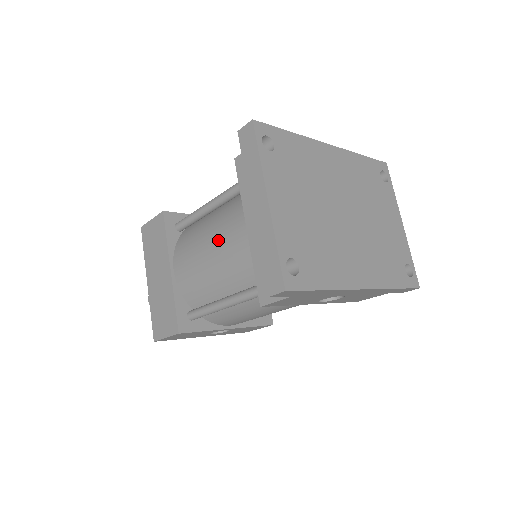
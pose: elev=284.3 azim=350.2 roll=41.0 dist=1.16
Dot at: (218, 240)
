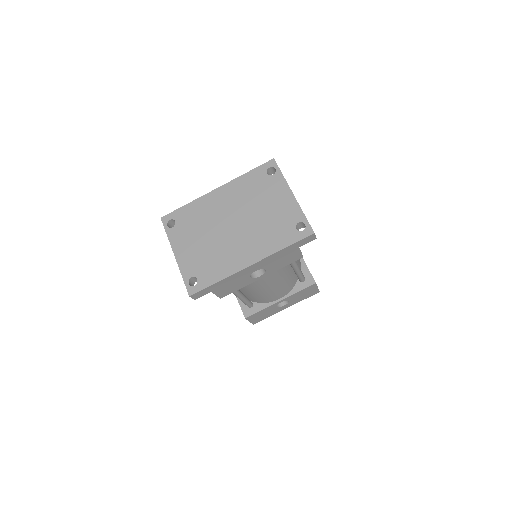
Dot at: occluded
